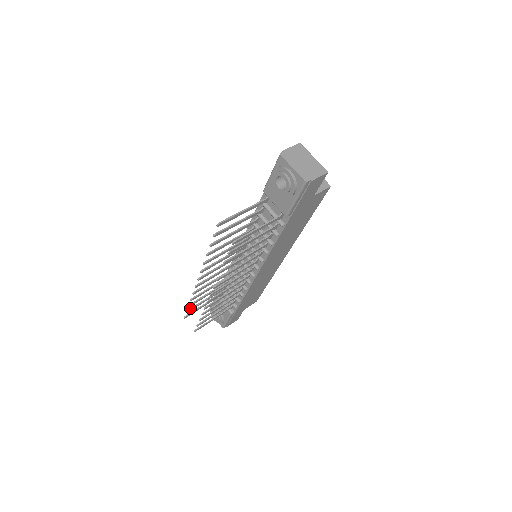
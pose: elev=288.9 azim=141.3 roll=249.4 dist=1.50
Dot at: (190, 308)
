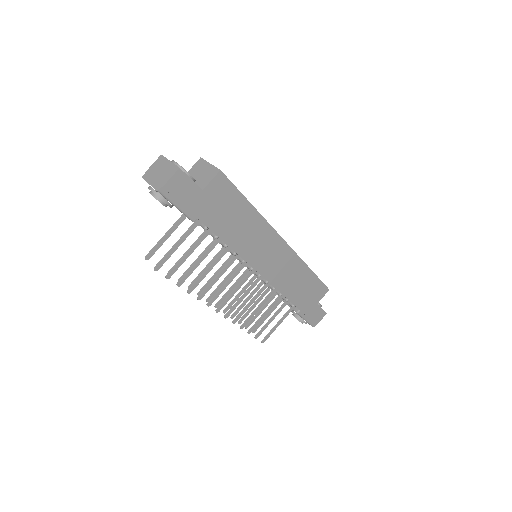
Dot at: occluded
